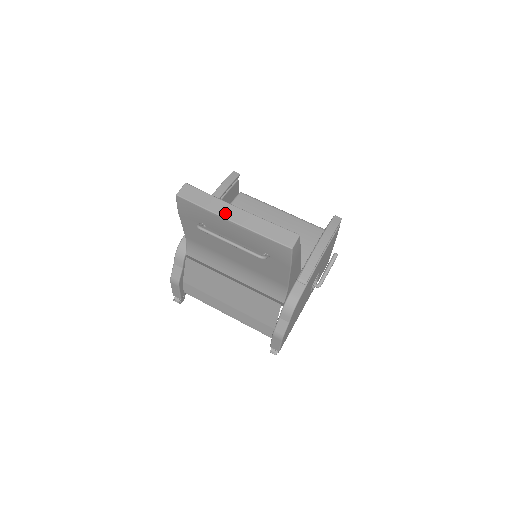
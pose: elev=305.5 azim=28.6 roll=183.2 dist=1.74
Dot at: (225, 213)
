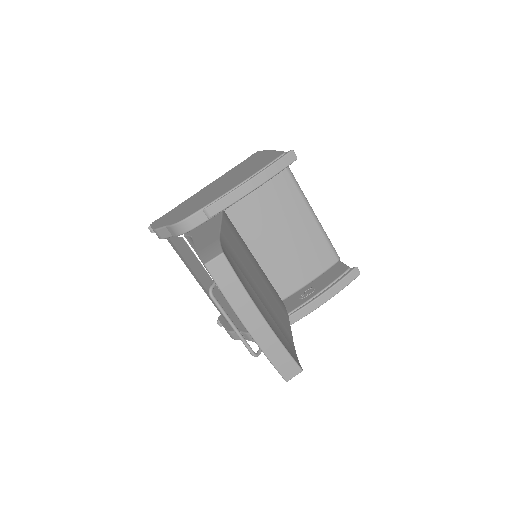
Dot at: (246, 318)
